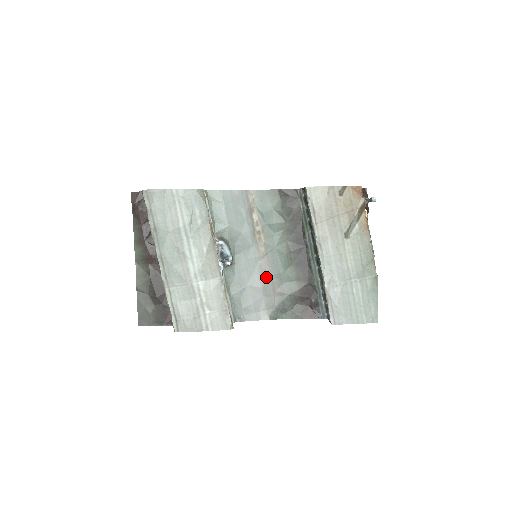
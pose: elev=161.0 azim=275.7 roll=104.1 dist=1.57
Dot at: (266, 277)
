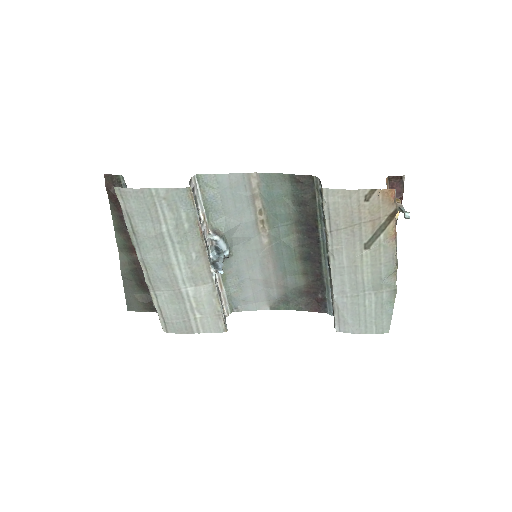
Dot at: (268, 269)
